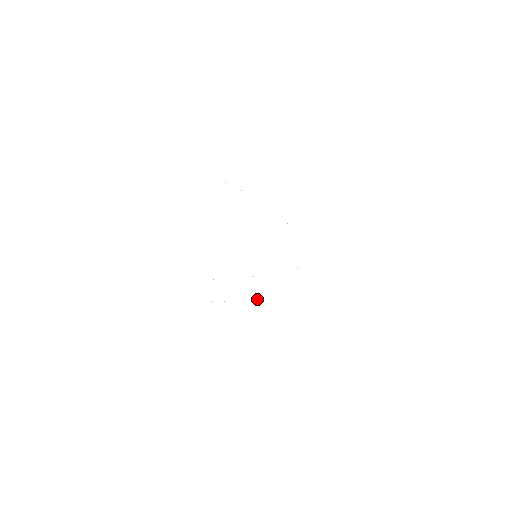
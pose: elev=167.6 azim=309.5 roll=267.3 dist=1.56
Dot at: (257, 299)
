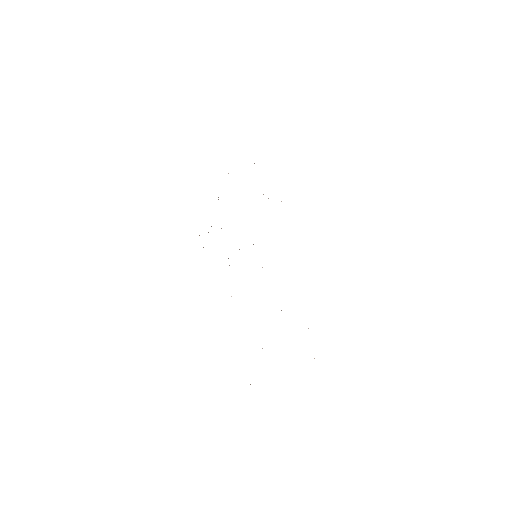
Dot at: occluded
